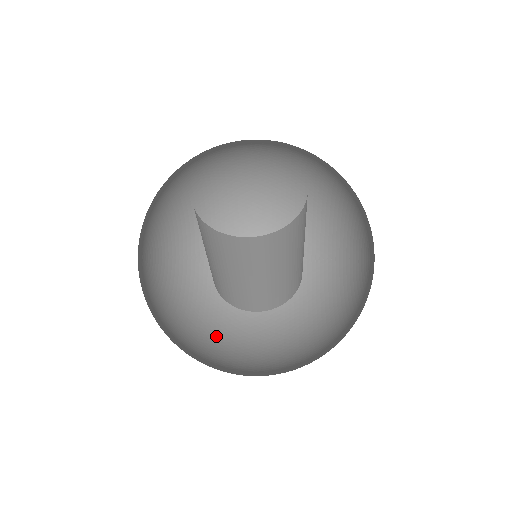
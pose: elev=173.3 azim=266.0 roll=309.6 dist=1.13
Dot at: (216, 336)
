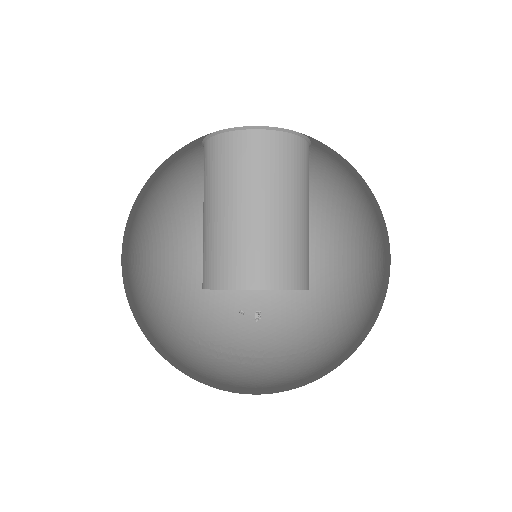
Dot at: occluded
